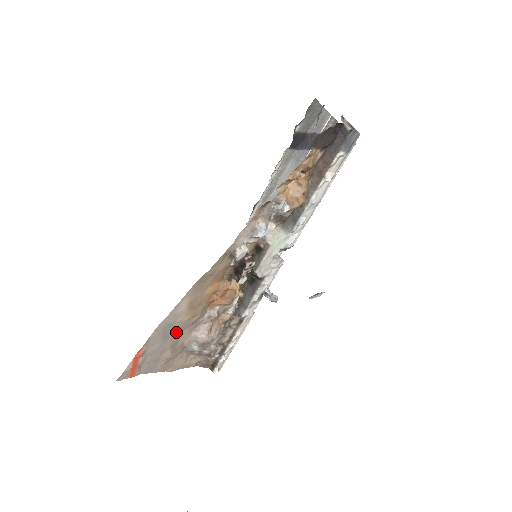
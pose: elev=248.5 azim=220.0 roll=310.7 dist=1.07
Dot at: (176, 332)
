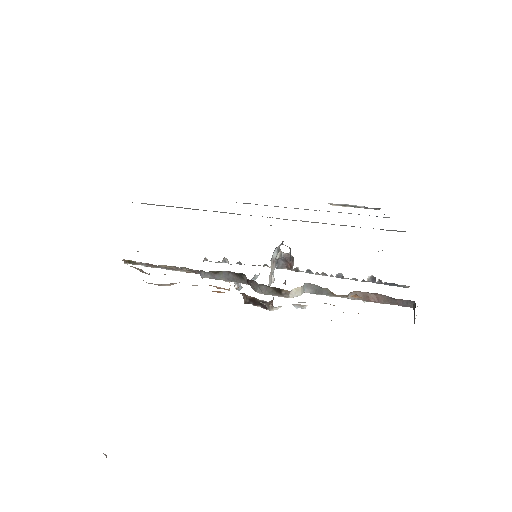
Dot at: occluded
